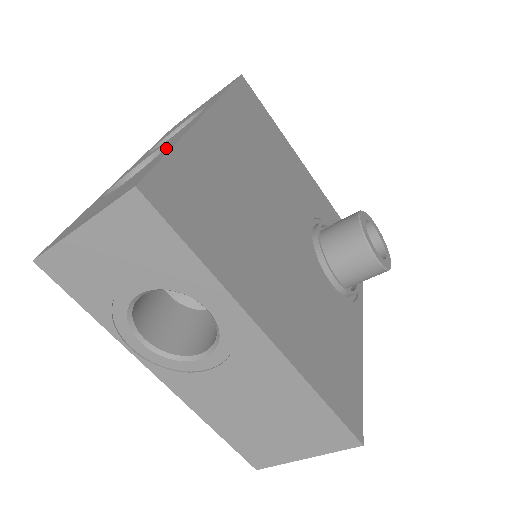
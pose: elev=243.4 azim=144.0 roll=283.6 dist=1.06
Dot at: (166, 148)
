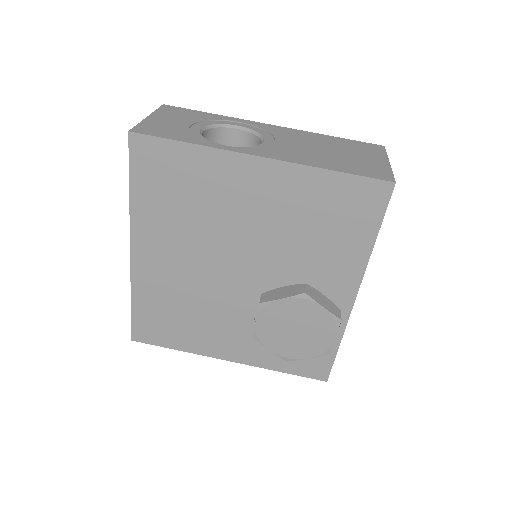
Dot at: occluded
